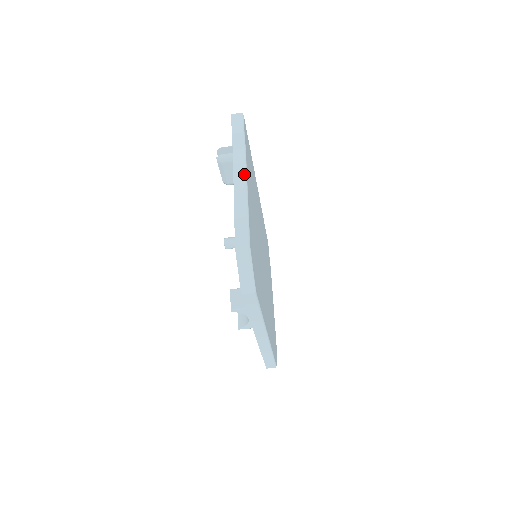
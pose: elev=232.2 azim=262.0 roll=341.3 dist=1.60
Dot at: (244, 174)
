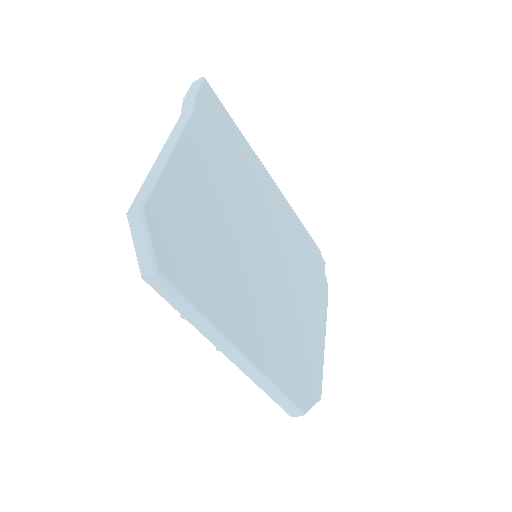
Dot at: (178, 133)
